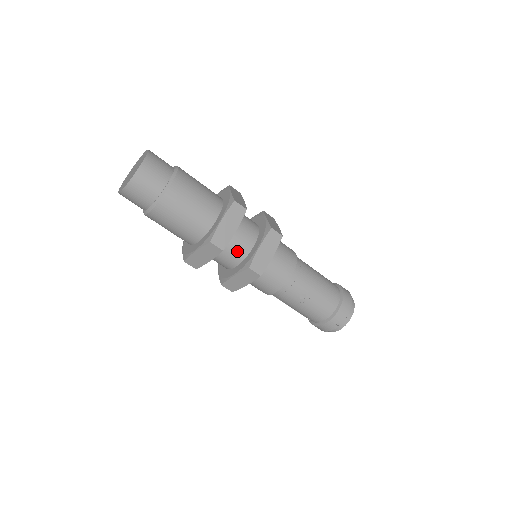
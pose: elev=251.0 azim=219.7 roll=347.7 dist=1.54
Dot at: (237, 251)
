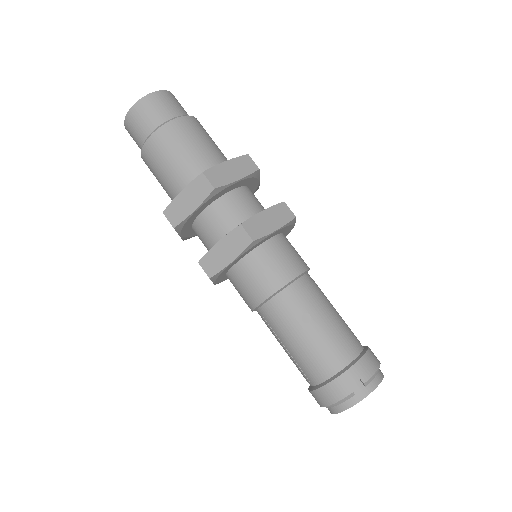
Dot at: (233, 214)
